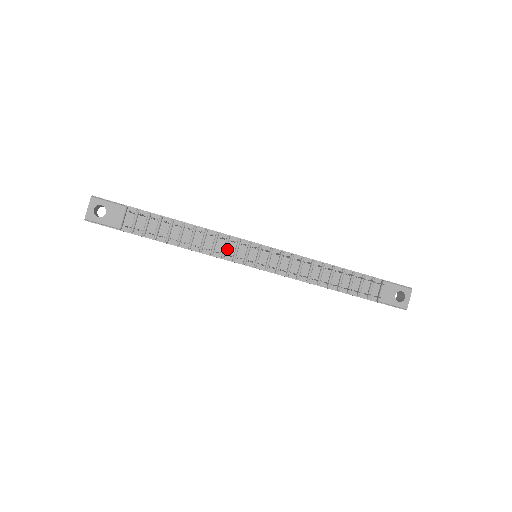
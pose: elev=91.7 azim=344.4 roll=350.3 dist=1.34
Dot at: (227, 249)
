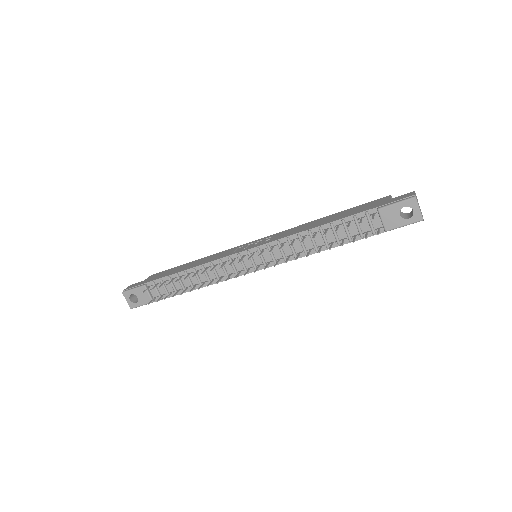
Dot at: (227, 270)
